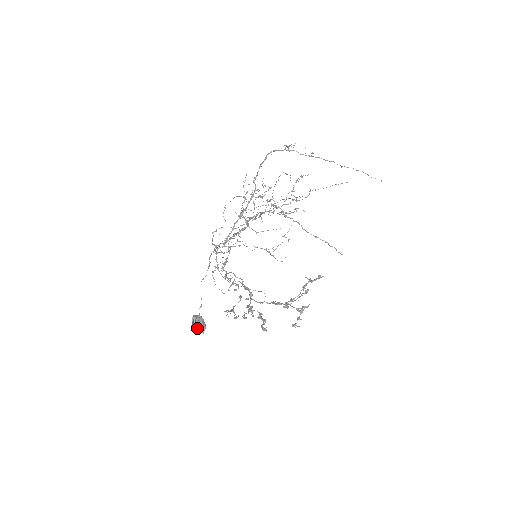
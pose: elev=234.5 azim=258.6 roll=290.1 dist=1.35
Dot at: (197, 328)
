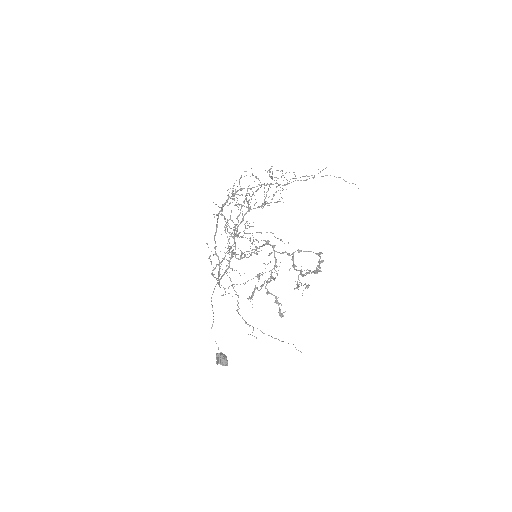
Dot at: occluded
